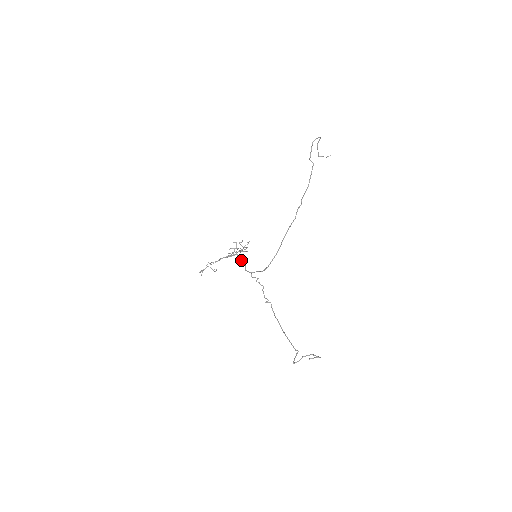
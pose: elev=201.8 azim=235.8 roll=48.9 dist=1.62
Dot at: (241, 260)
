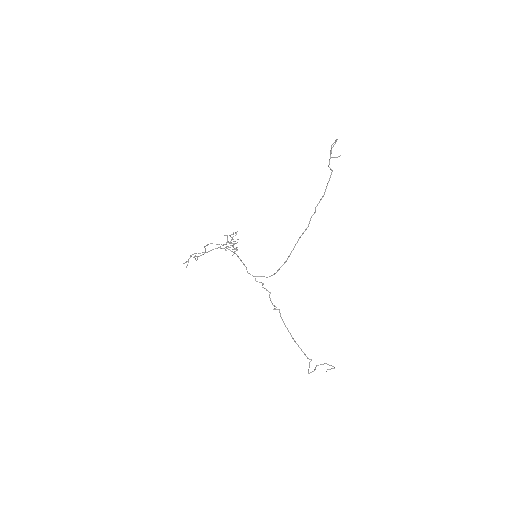
Dot at: (240, 260)
